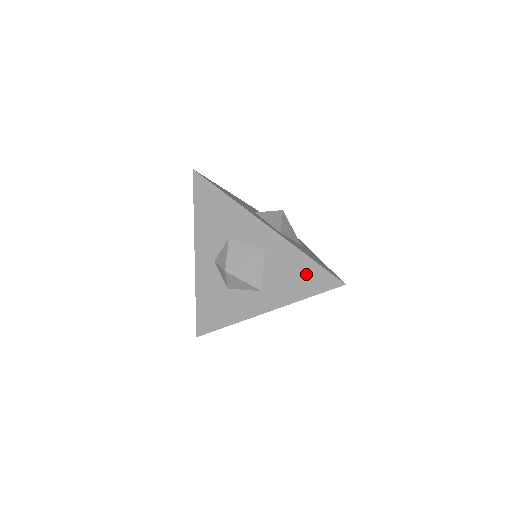
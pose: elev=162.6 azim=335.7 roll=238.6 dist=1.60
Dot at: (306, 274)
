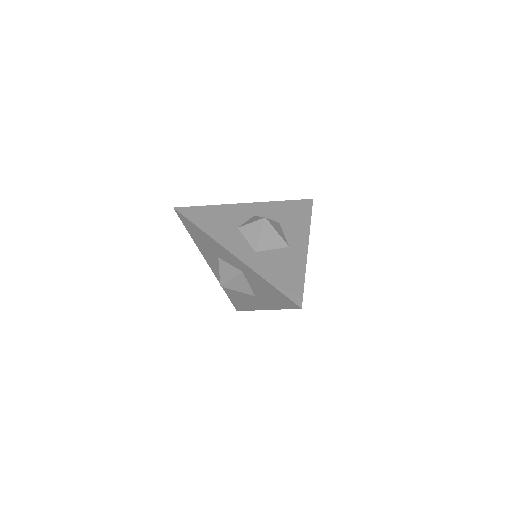
Dot at: (274, 294)
